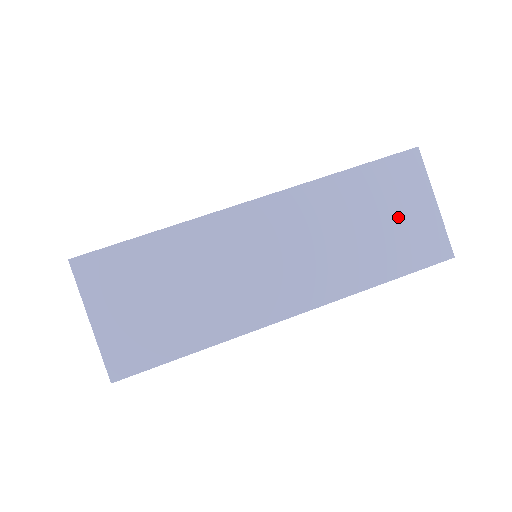
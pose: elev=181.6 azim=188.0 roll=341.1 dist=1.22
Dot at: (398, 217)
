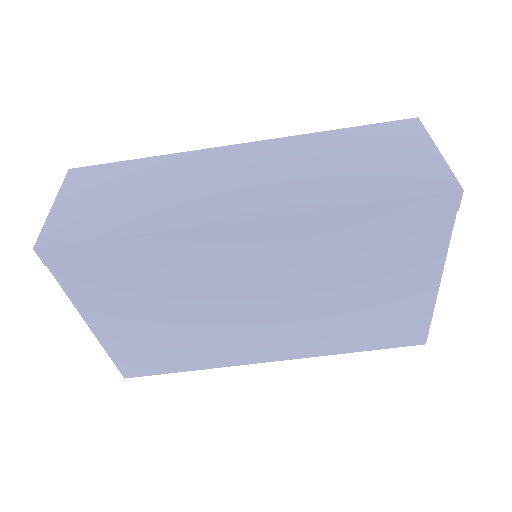
Dot at: (388, 158)
